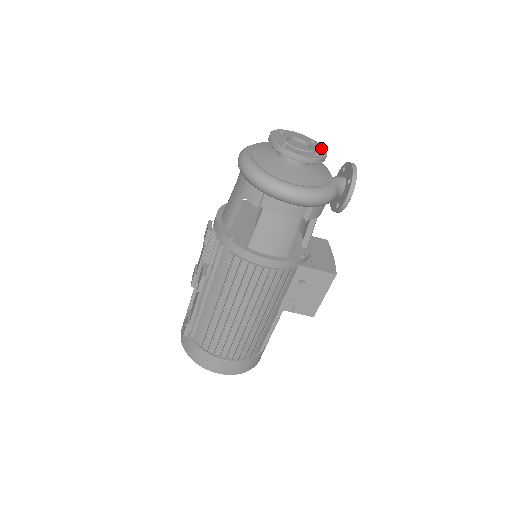
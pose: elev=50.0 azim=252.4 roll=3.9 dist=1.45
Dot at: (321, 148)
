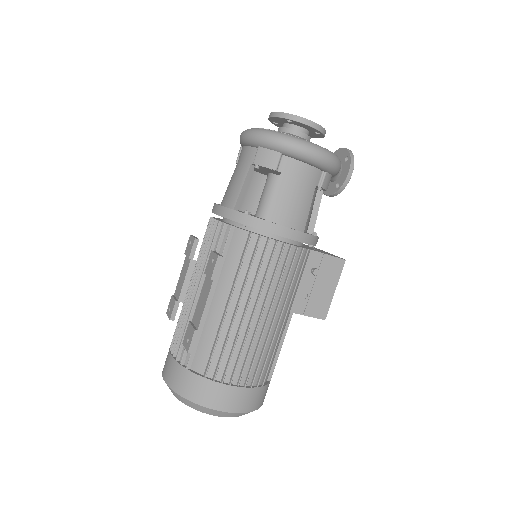
Dot at: occluded
